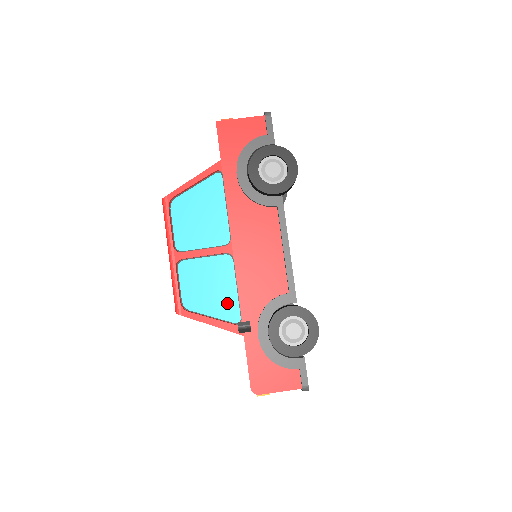
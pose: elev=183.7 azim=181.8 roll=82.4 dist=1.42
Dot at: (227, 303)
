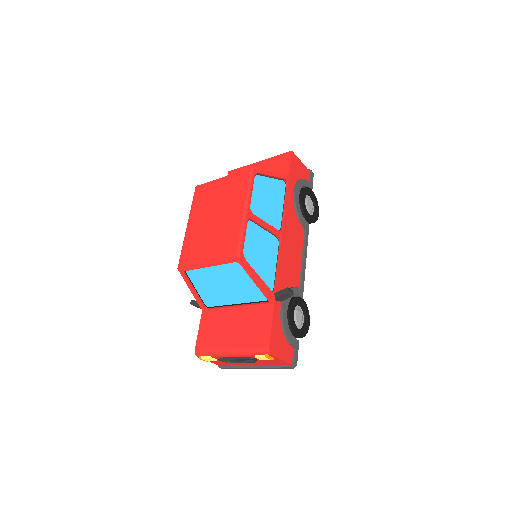
Dot at: (269, 272)
